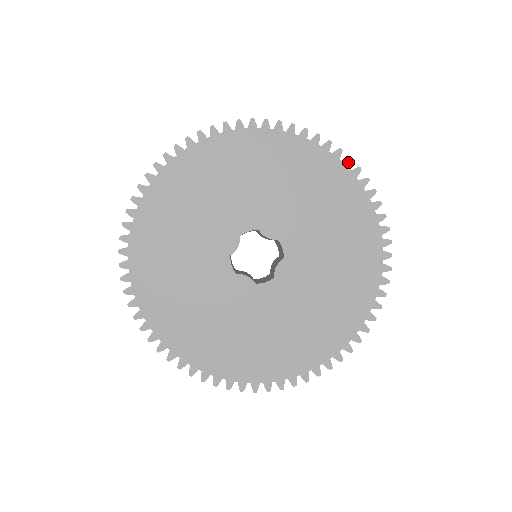
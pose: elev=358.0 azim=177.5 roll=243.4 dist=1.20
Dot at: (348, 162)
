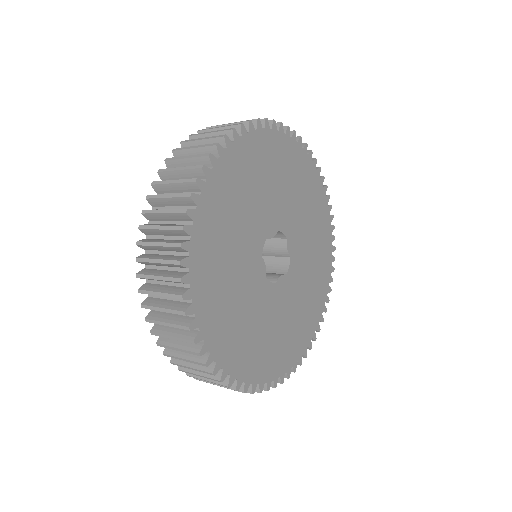
Dot at: (274, 125)
